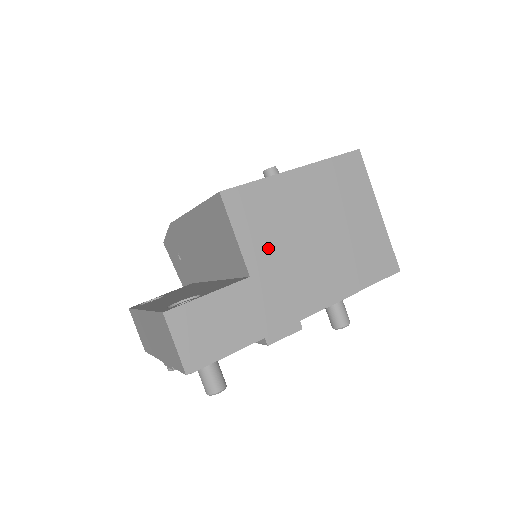
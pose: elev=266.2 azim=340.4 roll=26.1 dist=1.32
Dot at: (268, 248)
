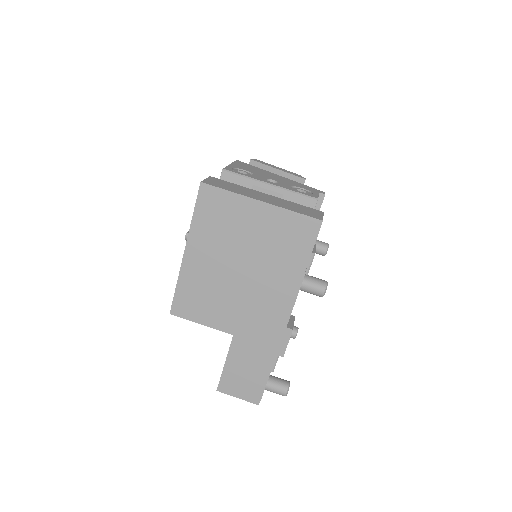
Dot at: (224, 311)
